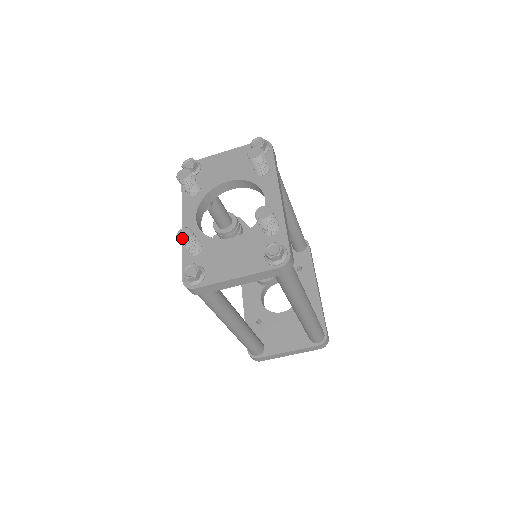
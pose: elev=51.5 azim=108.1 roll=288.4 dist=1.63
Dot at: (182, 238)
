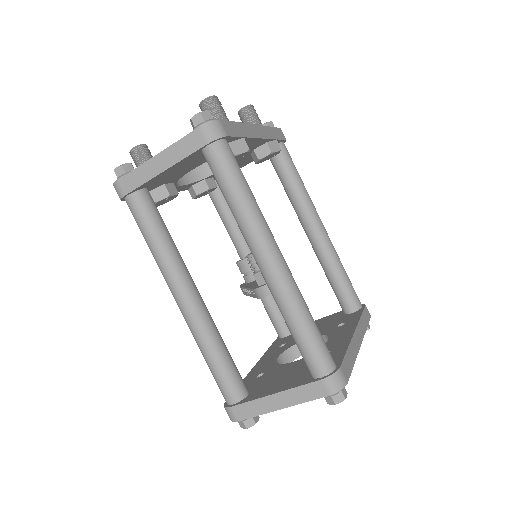
Dot at: (133, 149)
